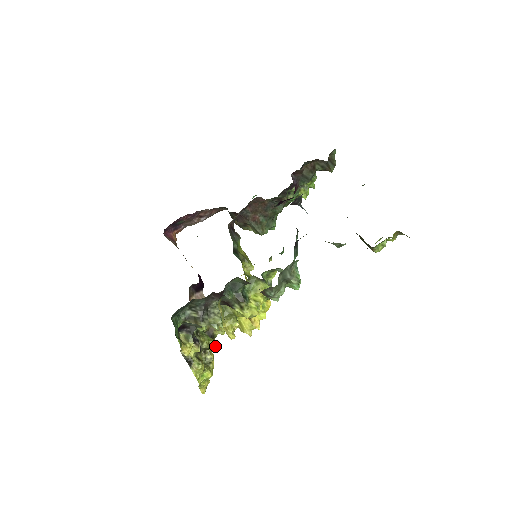
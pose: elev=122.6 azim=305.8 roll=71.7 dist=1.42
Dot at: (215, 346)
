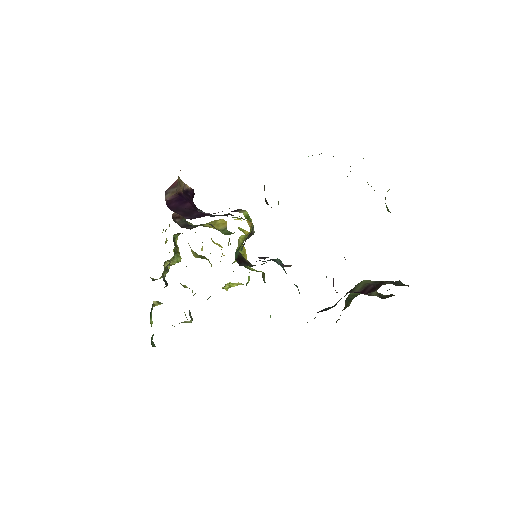
Dot at: occluded
